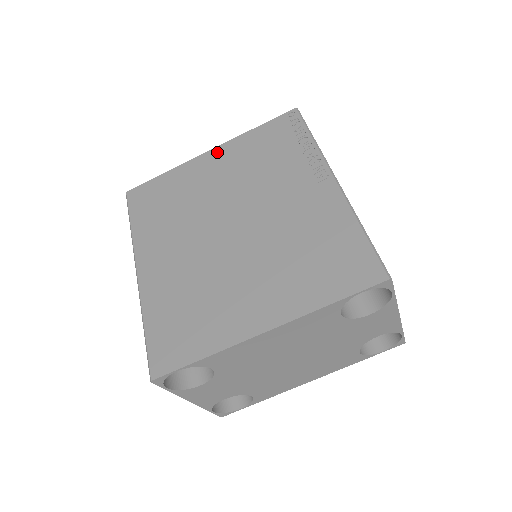
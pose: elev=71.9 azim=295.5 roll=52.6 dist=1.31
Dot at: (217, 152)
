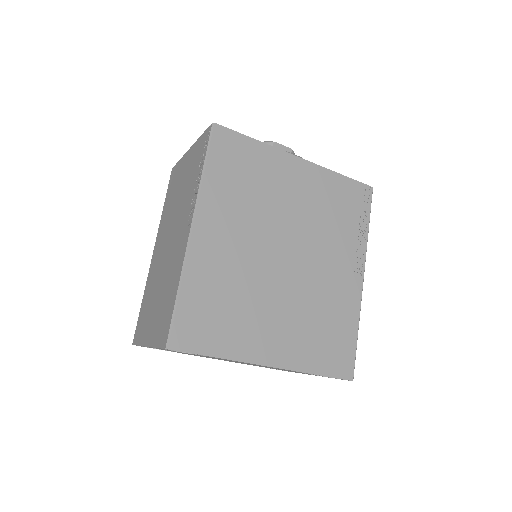
Dot at: (306, 167)
